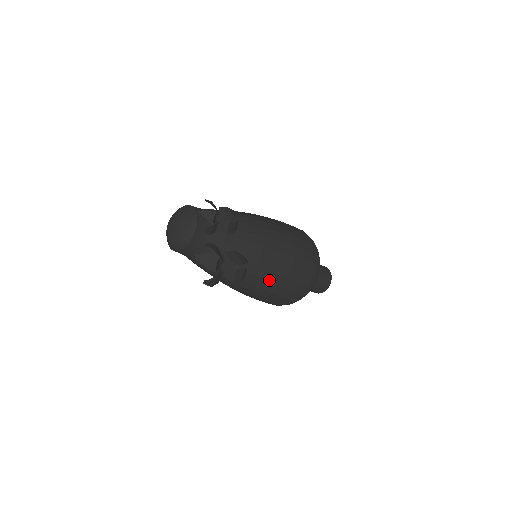
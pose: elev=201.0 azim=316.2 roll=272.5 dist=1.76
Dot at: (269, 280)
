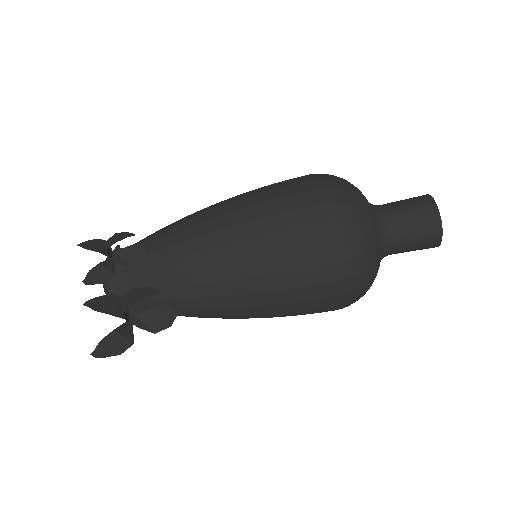
Dot at: (253, 290)
